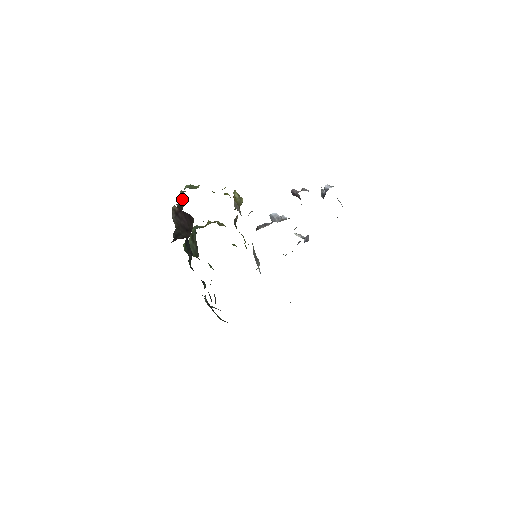
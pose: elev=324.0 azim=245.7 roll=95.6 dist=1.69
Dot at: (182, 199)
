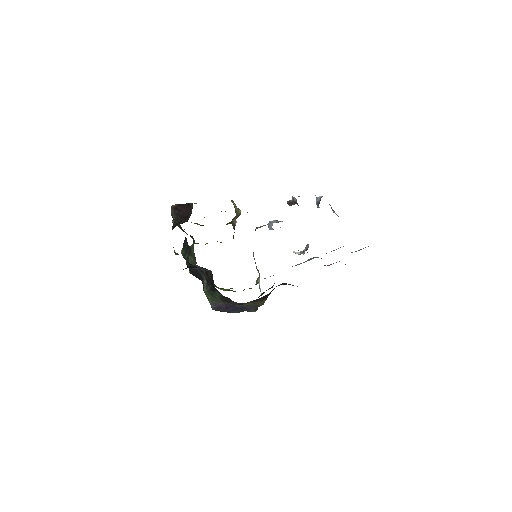
Dot at: occluded
